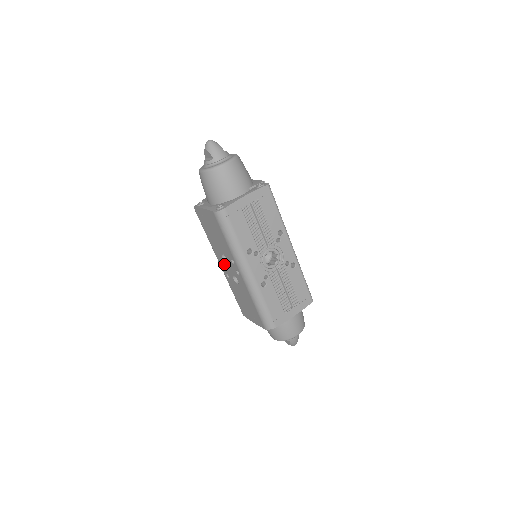
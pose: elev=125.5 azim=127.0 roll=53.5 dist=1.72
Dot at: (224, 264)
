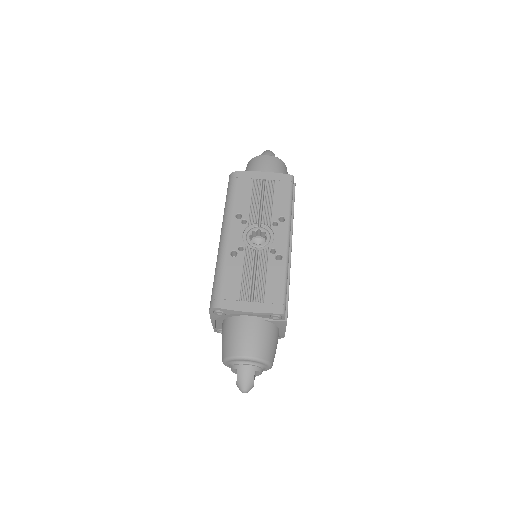
Dot at: occluded
